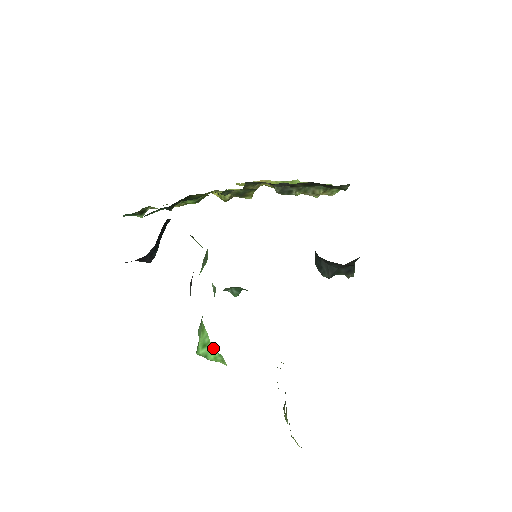
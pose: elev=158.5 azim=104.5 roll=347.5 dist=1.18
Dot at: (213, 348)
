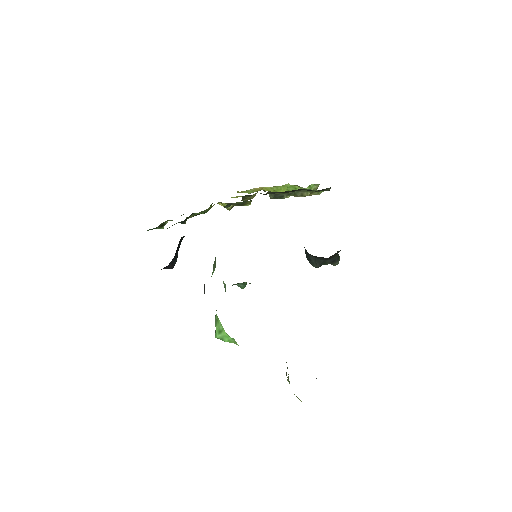
Dot at: (226, 334)
